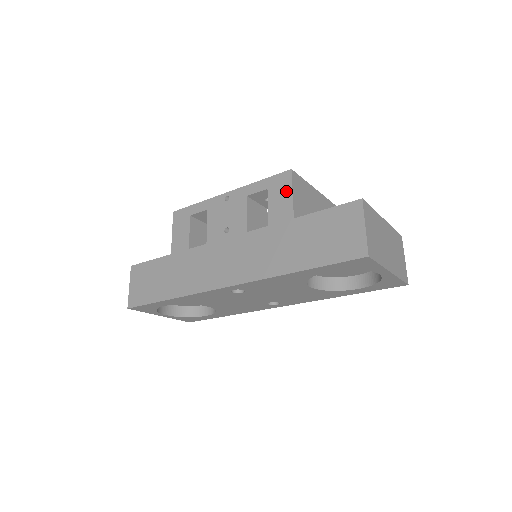
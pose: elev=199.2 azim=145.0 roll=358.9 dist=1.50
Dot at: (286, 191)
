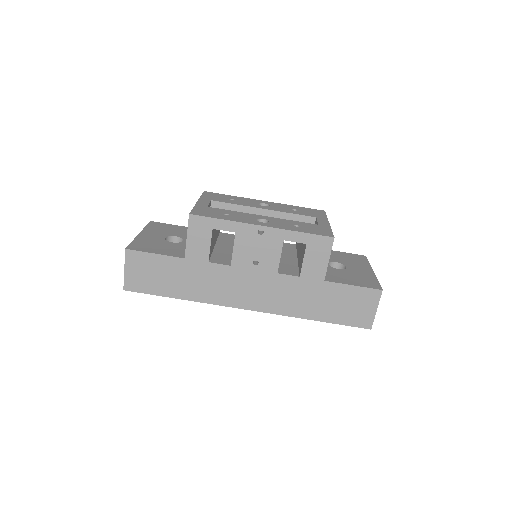
Dot at: (324, 255)
